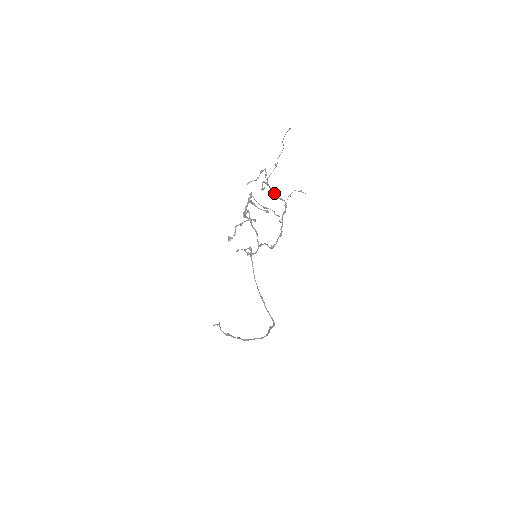
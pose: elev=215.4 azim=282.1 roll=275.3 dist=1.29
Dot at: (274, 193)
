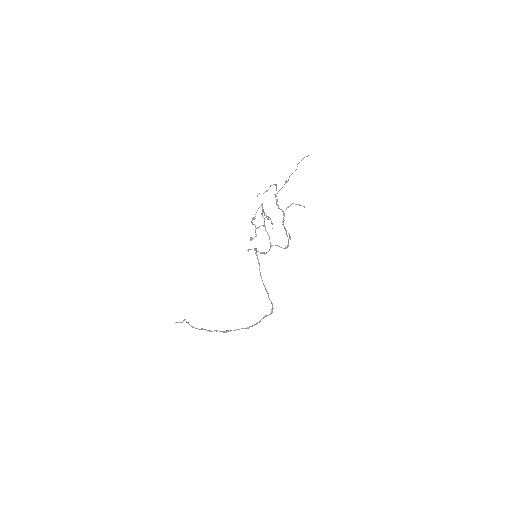
Dot at: occluded
